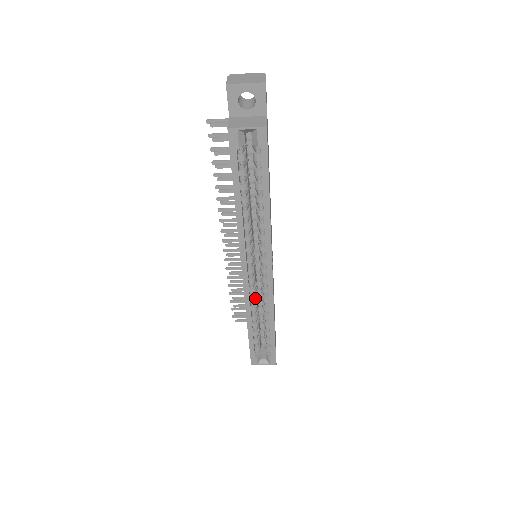
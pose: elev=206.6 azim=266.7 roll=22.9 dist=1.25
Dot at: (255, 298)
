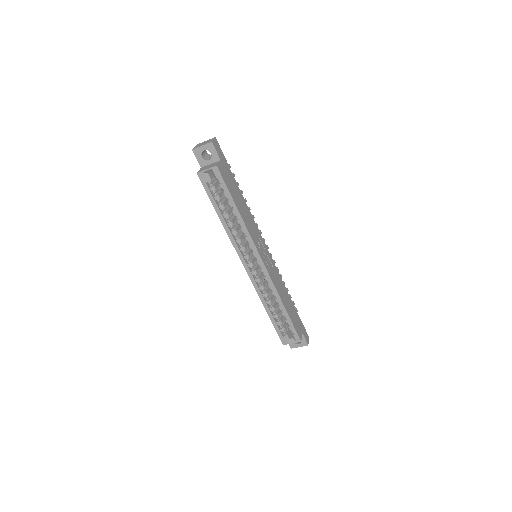
Dot at: (262, 286)
